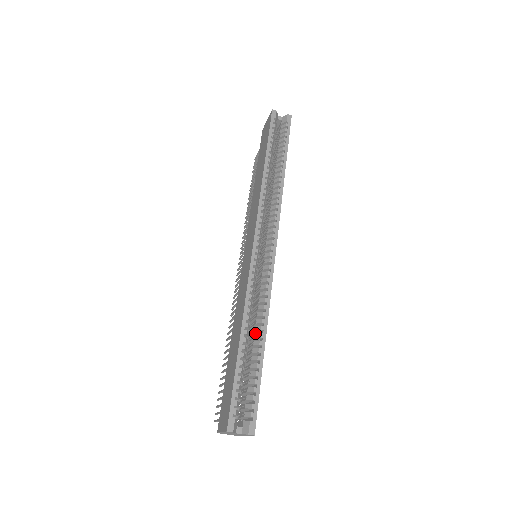
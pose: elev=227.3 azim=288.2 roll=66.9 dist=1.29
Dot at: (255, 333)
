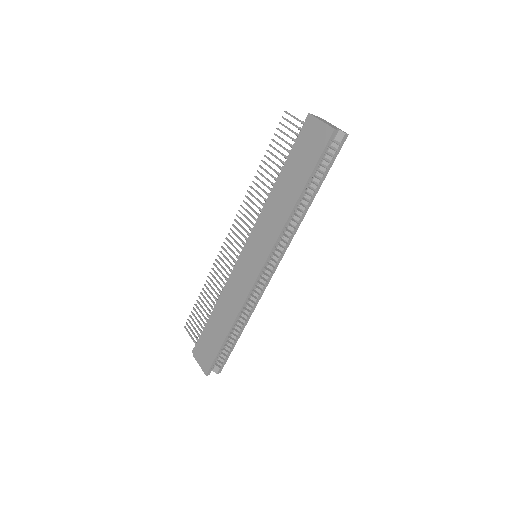
Dot at: occluded
